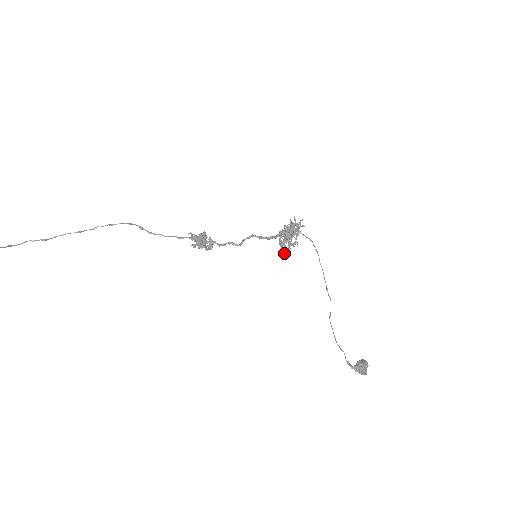
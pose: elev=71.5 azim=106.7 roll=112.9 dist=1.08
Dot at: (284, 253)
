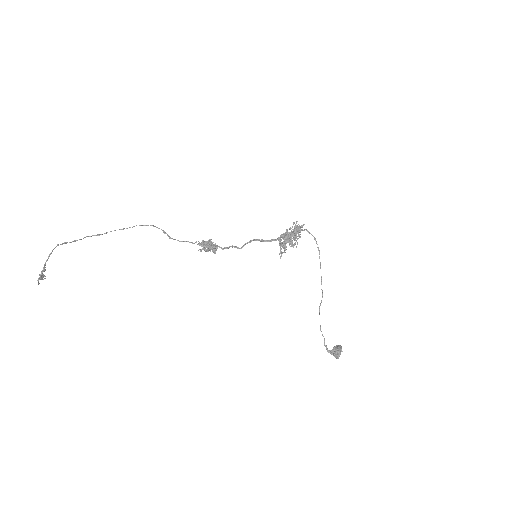
Dot at: occluded
